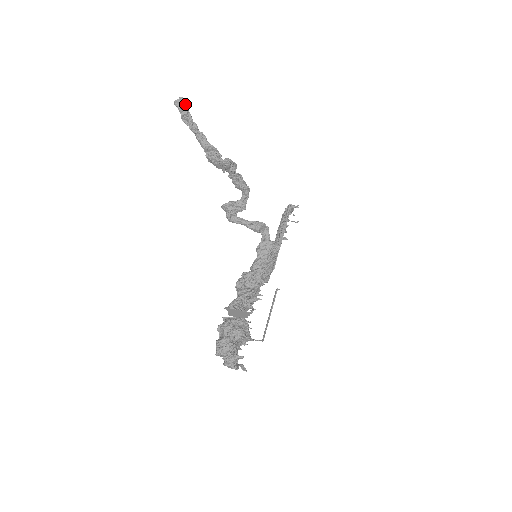
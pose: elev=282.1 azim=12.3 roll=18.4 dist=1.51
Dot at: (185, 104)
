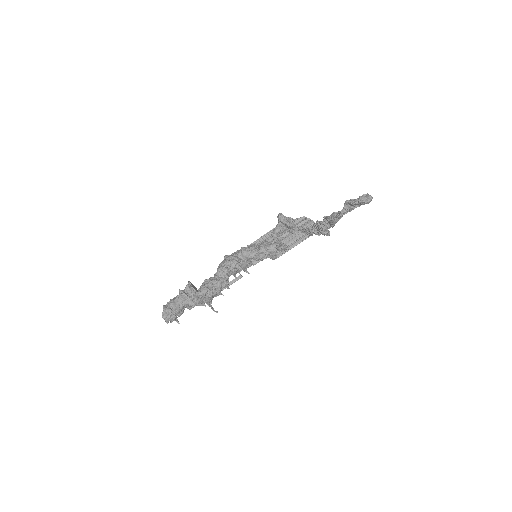
Dot at: (366, 202)
